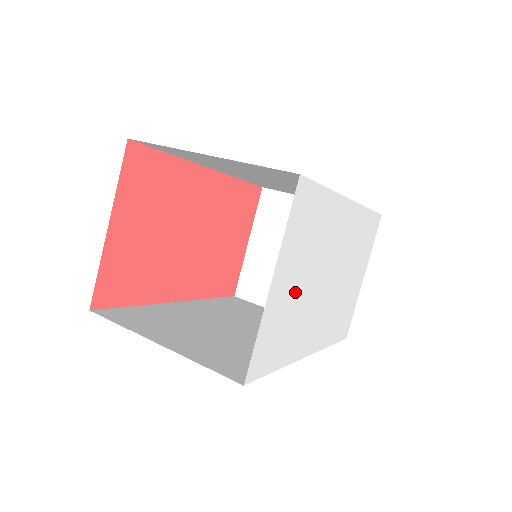
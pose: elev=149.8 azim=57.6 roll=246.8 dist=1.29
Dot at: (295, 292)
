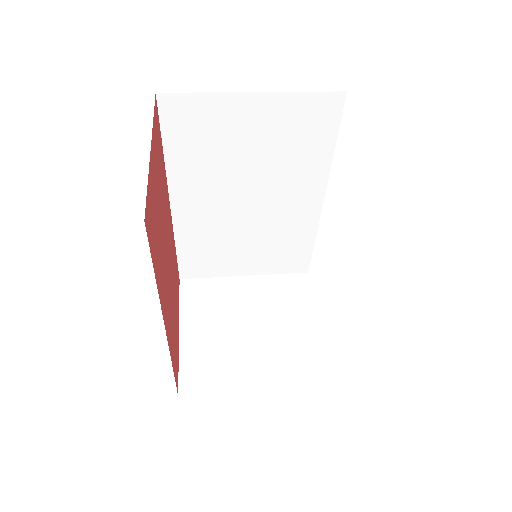
Dot at: occluded
